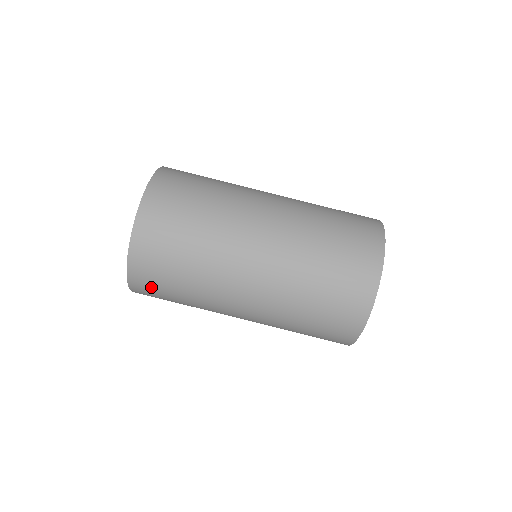
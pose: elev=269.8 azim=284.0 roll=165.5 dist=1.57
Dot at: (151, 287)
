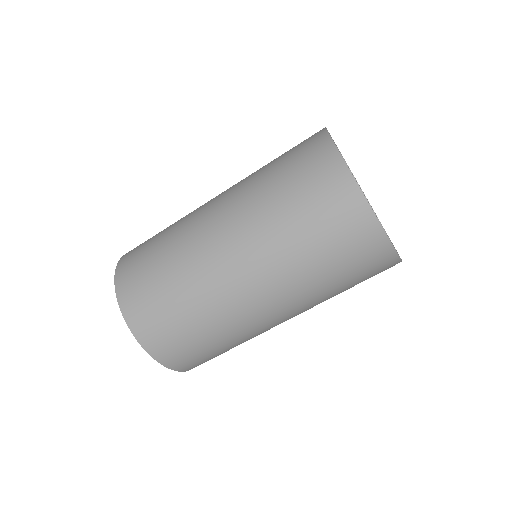
Dot at: (183, 355)
